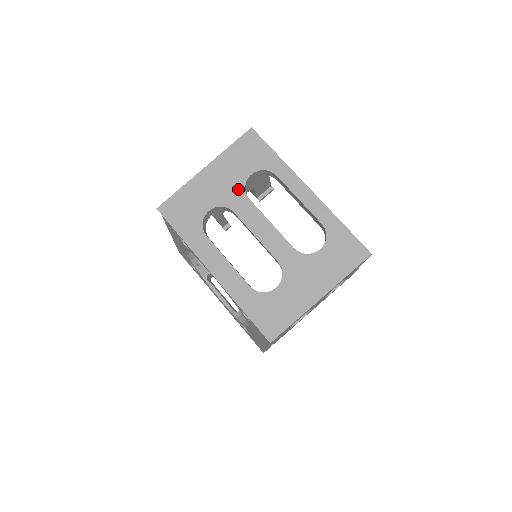
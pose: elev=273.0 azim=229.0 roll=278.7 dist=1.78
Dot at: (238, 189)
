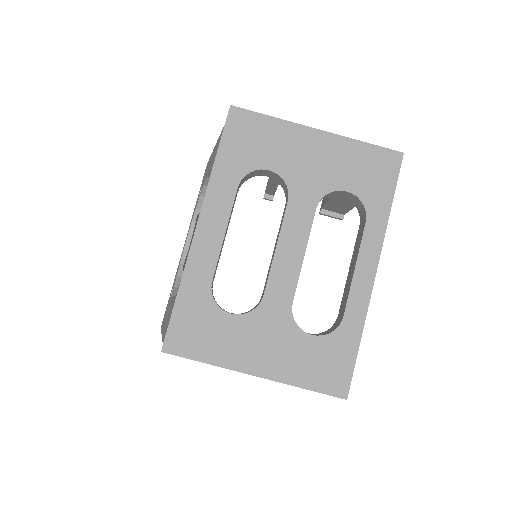
Dot at: (319, 187)
